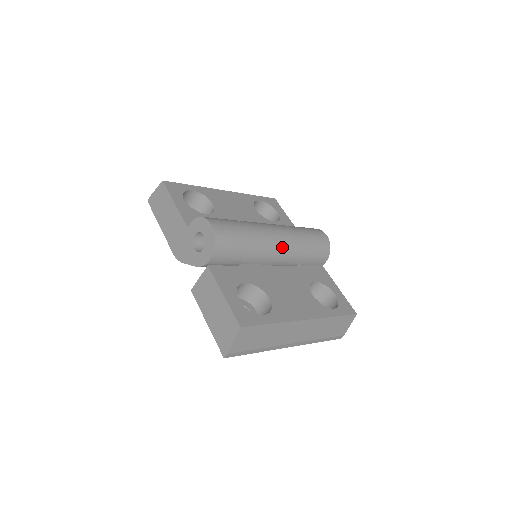
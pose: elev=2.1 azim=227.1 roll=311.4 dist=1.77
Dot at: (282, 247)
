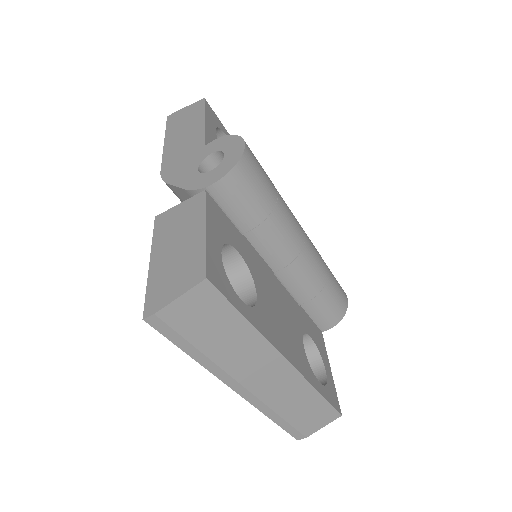
Dot at: (301, 257)
